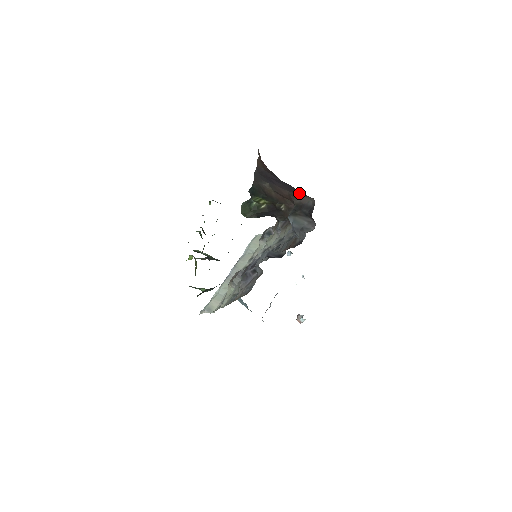
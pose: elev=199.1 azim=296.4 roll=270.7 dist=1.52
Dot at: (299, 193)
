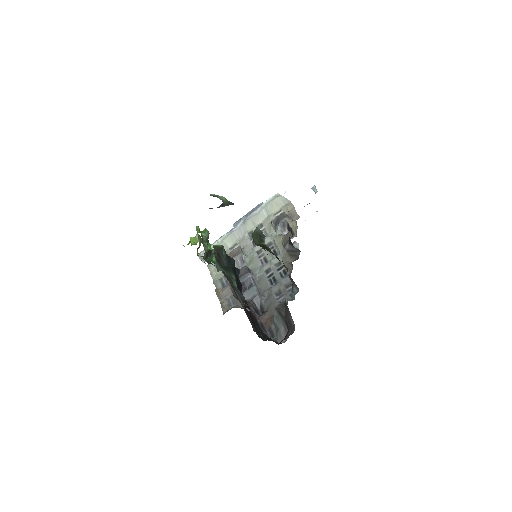
Dot at: occluded
